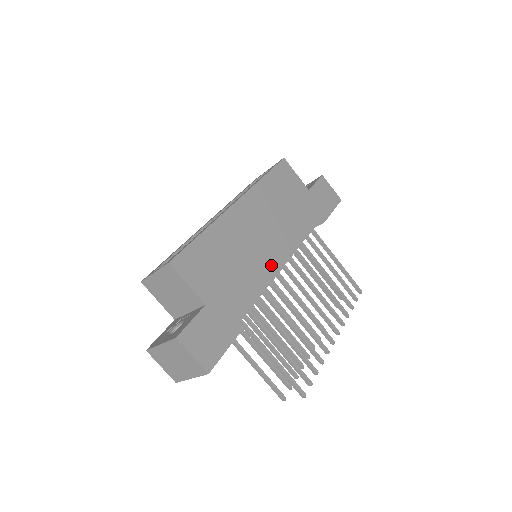
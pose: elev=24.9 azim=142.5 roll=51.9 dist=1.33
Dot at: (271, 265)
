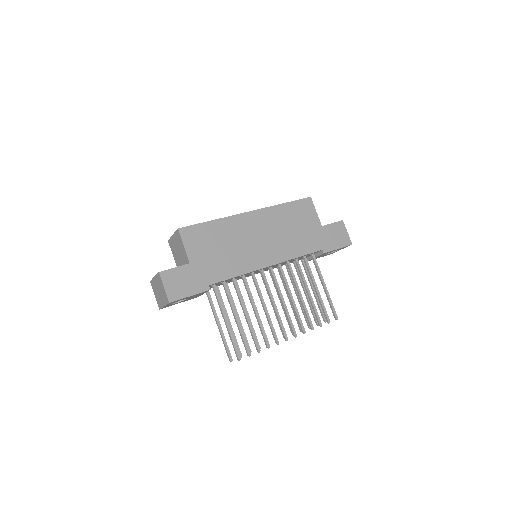
Dot at: (256, 262)
